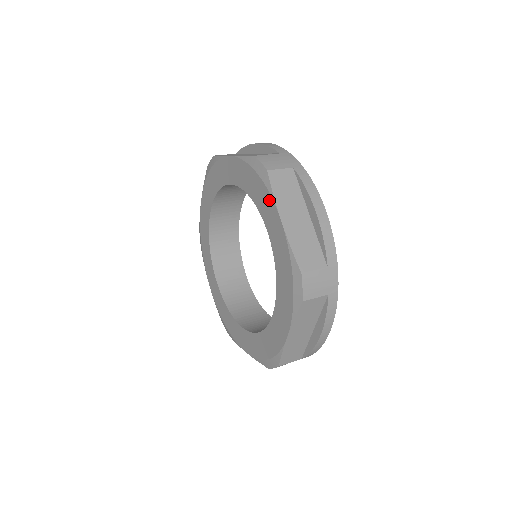
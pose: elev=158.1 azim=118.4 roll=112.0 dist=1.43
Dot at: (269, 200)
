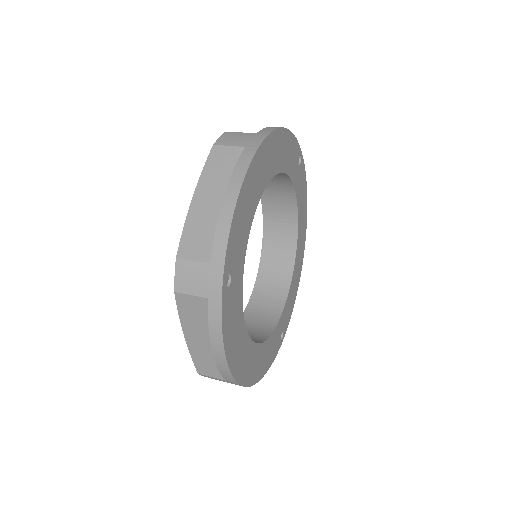
Dot at: occluded
